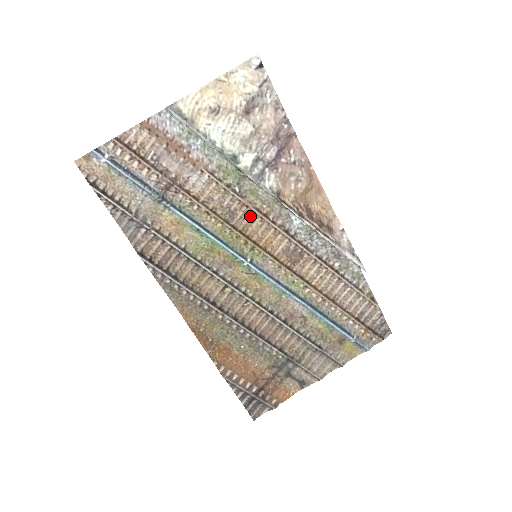
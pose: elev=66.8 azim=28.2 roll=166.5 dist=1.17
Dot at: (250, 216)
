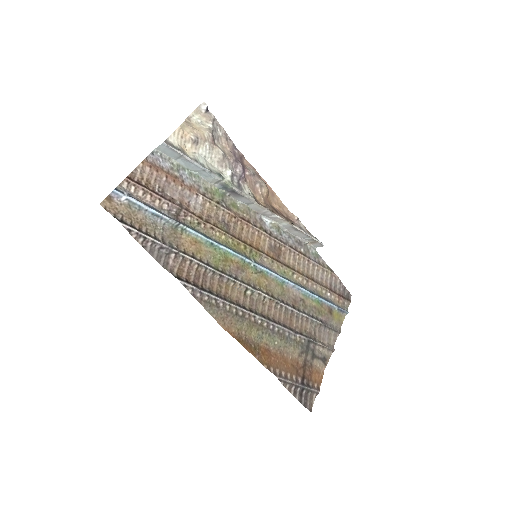
Dot at: (239, 225)
